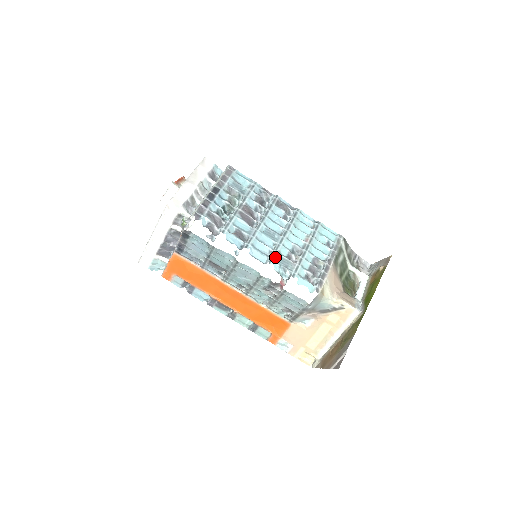
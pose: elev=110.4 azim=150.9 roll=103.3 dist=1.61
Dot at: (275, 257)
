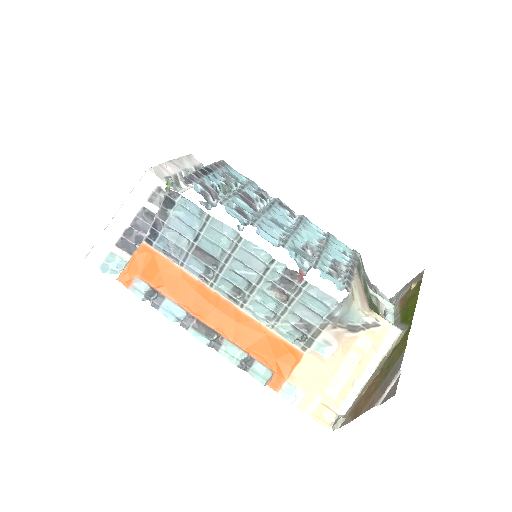
Dot at: (288, 244)
